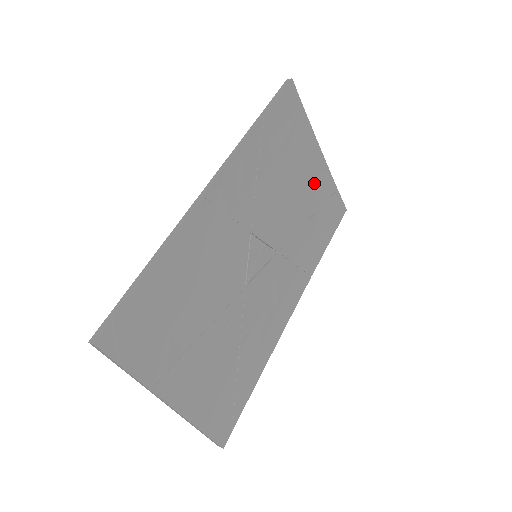
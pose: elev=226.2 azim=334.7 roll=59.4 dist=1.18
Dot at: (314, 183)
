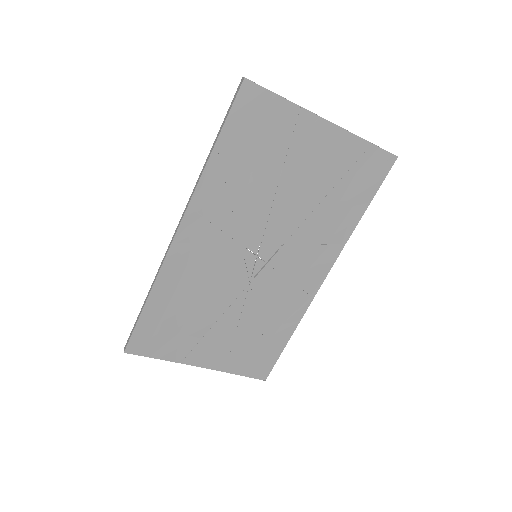
Dot at: (324, 159)
